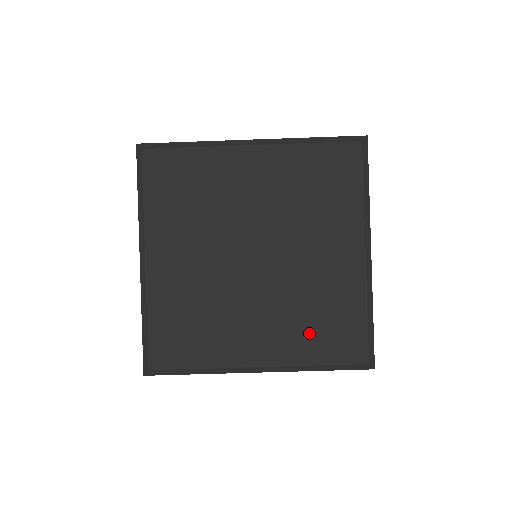
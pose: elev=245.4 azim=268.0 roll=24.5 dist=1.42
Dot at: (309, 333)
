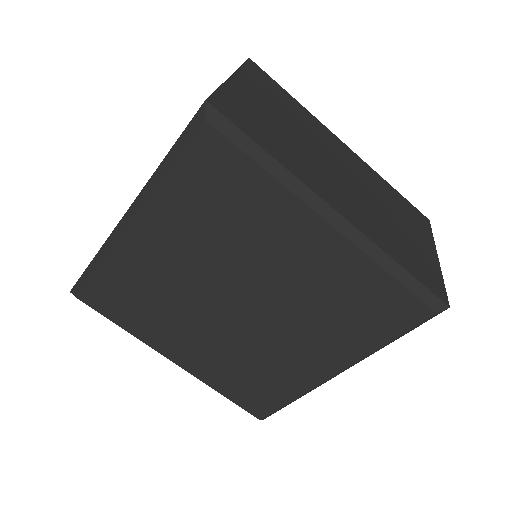
Dot at: (350, 327)
